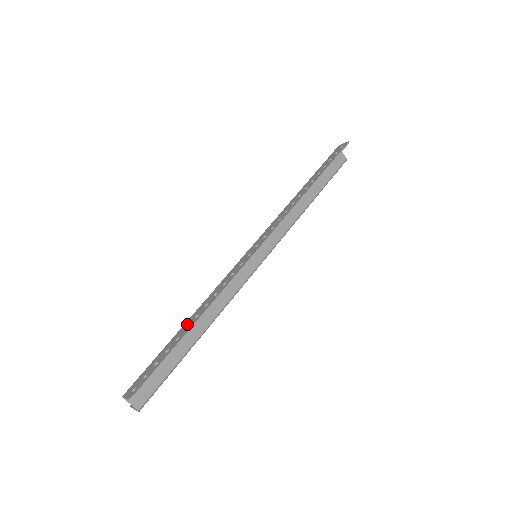
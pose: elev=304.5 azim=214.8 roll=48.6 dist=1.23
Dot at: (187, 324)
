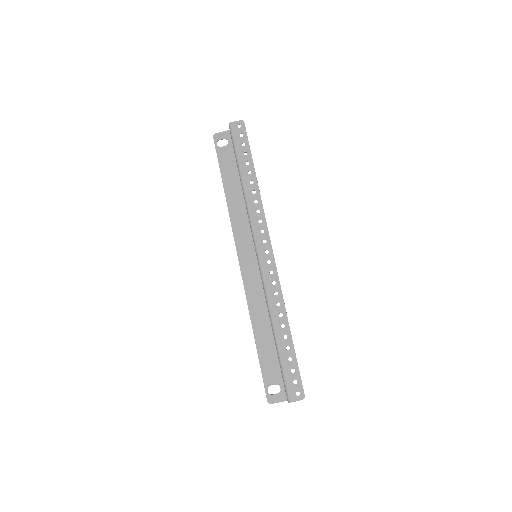
Dot at: (281, 335)
